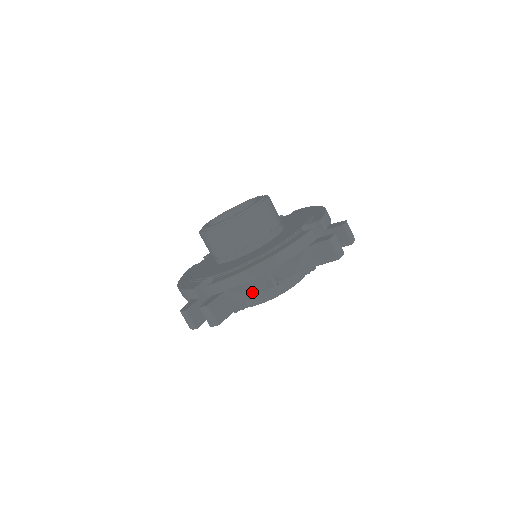
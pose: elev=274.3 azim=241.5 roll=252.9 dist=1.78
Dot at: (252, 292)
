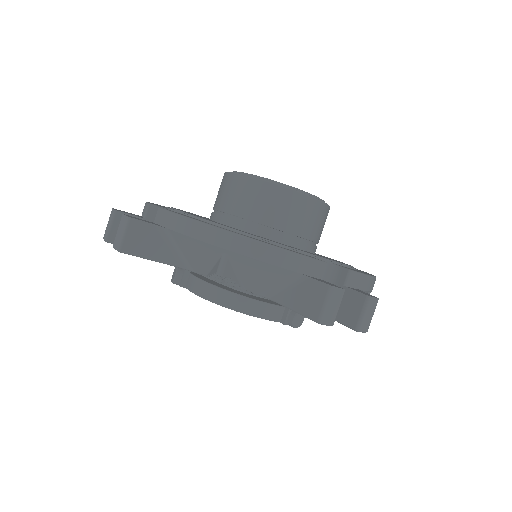
Dot at: (194, 263)
